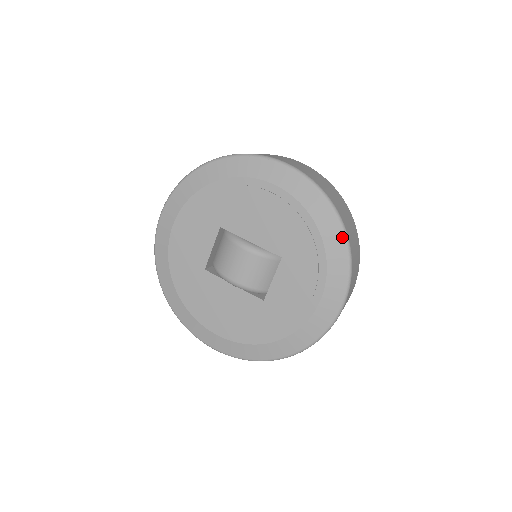
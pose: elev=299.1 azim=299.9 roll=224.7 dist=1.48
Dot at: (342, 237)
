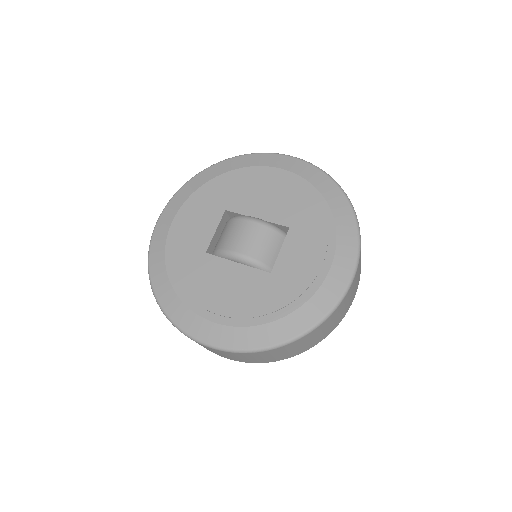
Dot at: (347, 204)
